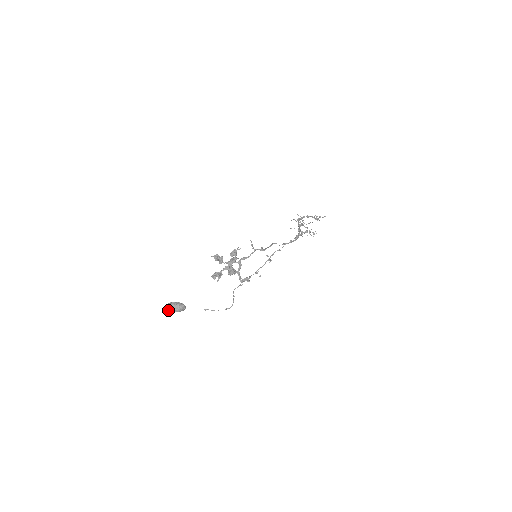
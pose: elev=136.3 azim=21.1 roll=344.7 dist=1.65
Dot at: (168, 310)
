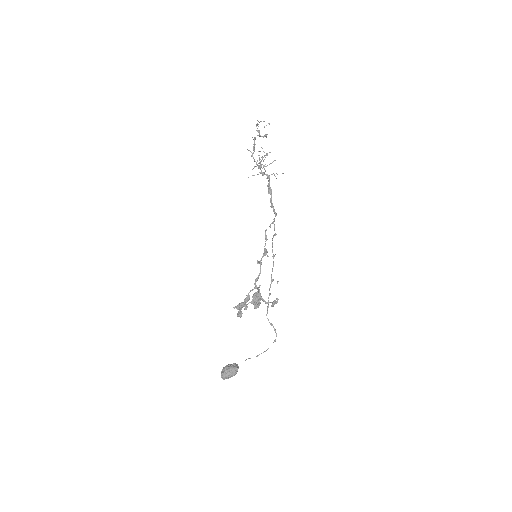
Dot at: (224, 379)
